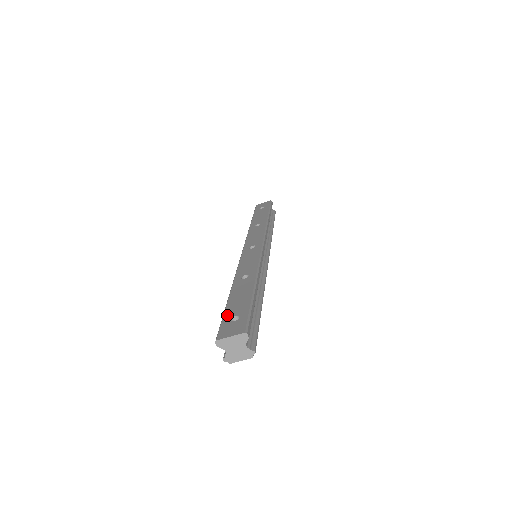
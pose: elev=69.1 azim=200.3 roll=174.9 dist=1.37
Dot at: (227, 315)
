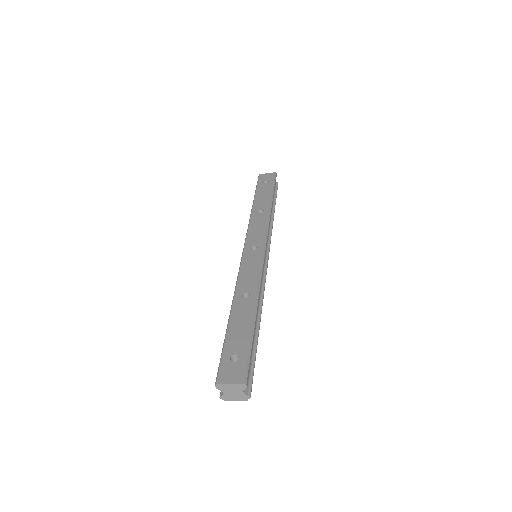
Dot at: (227, 350)
